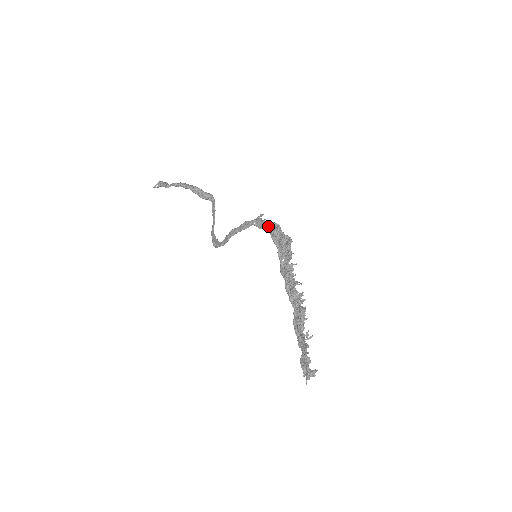
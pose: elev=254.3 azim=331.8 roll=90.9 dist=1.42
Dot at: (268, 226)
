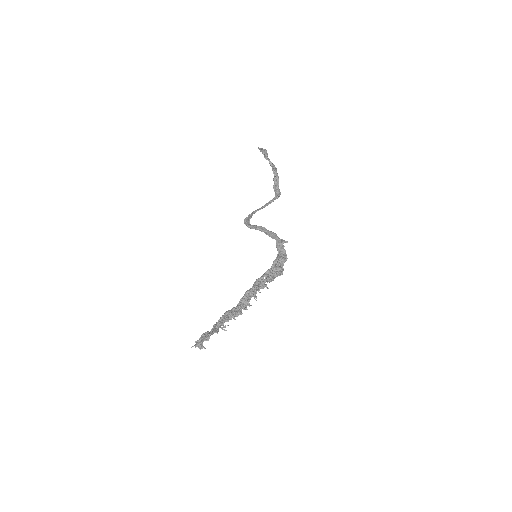
Dot at: (282, 252)
